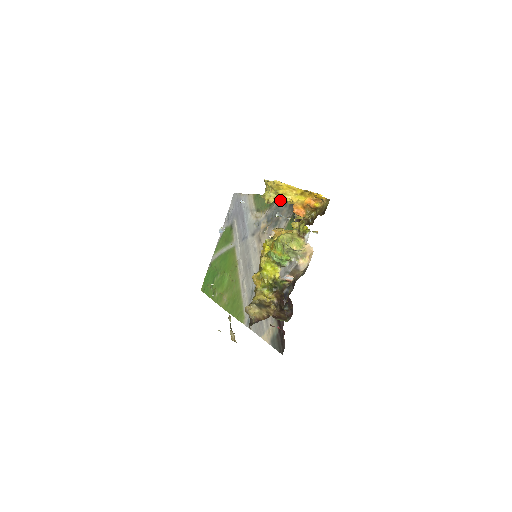
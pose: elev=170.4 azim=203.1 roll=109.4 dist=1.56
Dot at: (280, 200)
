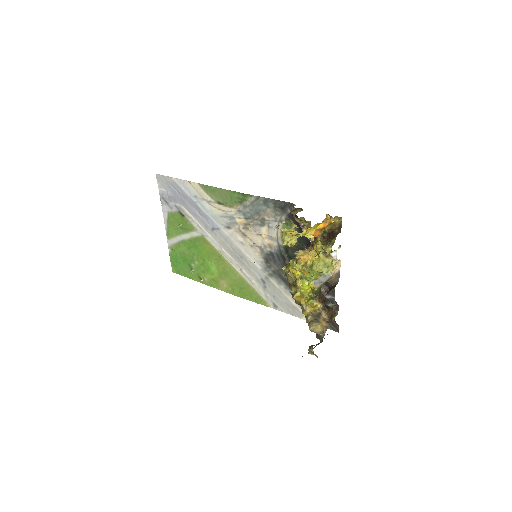
Dot at: (255, 200)
